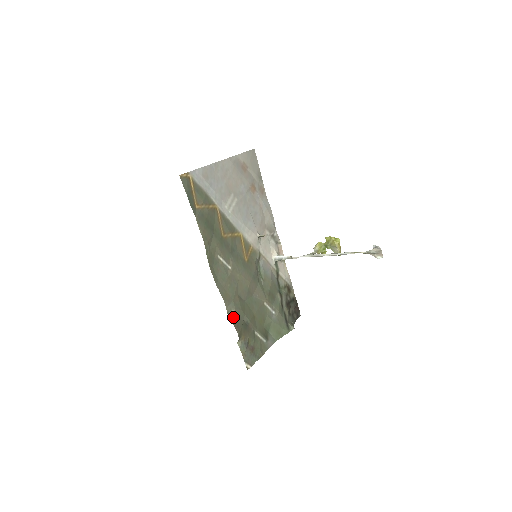
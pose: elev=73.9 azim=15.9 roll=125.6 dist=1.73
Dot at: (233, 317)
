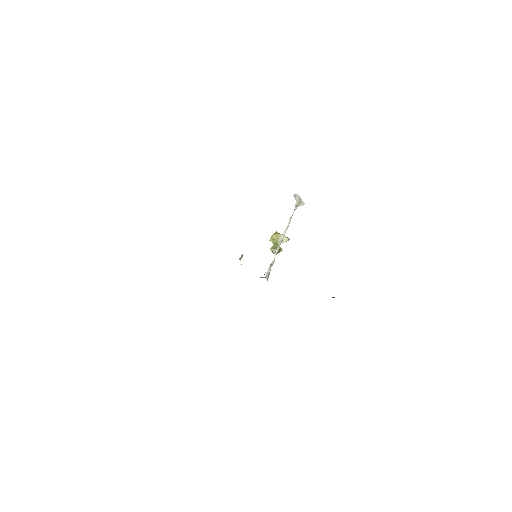
Dot at: occluded
